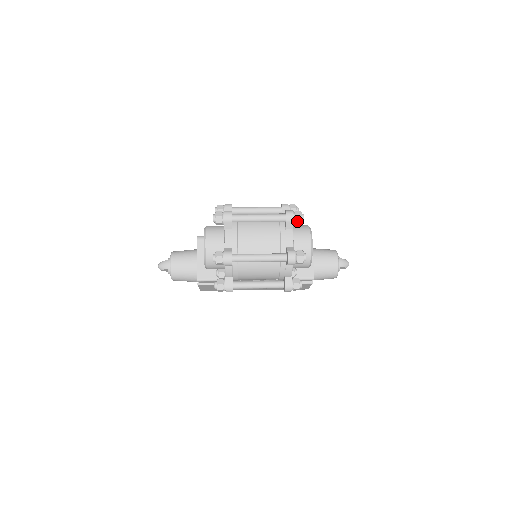
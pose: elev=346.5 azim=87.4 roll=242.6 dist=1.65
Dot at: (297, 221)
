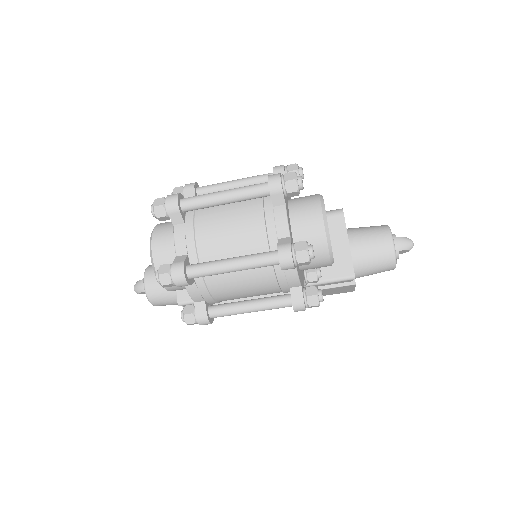
Dot at: (289, 190)
